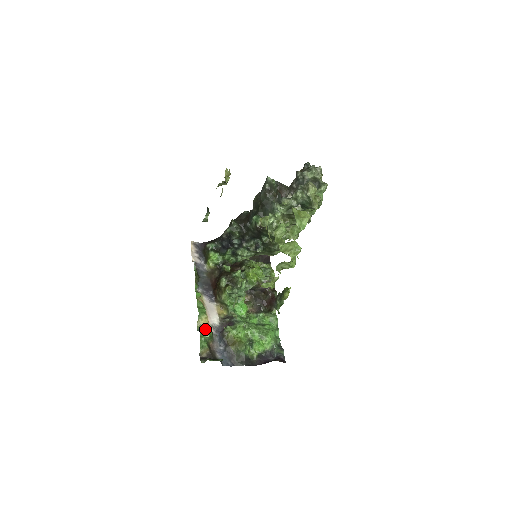
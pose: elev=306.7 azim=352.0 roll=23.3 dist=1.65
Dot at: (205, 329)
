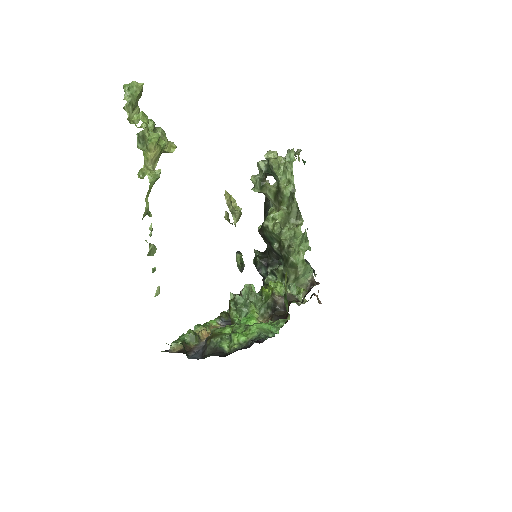
Dot at: occluded
